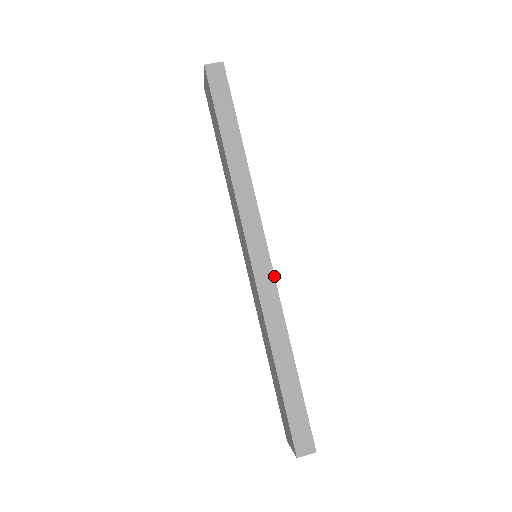
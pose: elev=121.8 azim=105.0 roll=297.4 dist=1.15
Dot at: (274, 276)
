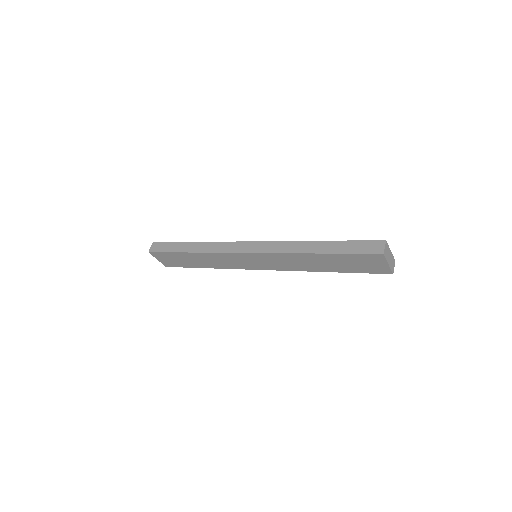
Dot at: (264, 242)
